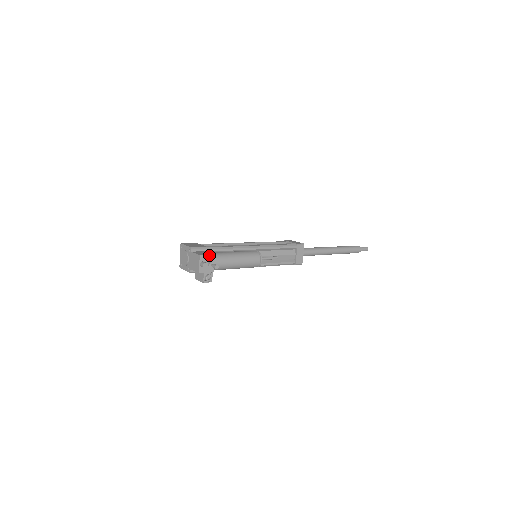
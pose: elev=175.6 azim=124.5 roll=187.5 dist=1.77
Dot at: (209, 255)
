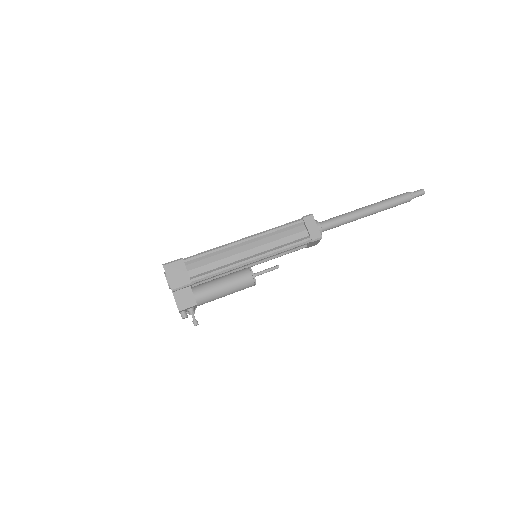
Dot at: (190, 307)
